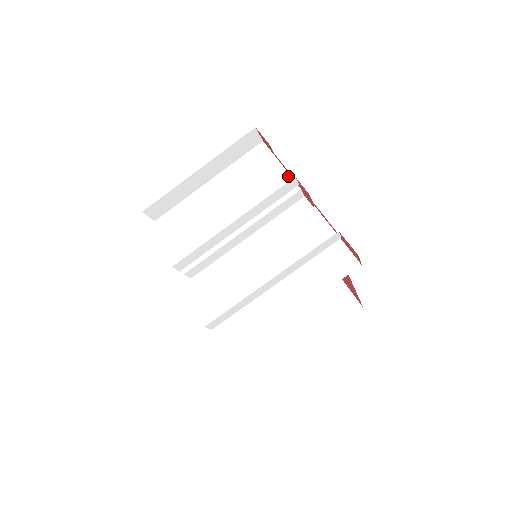
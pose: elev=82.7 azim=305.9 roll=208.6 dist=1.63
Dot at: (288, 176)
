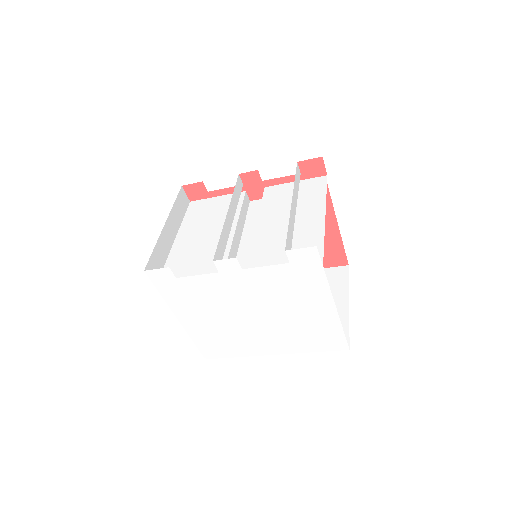
Dot at: (229, 195)
